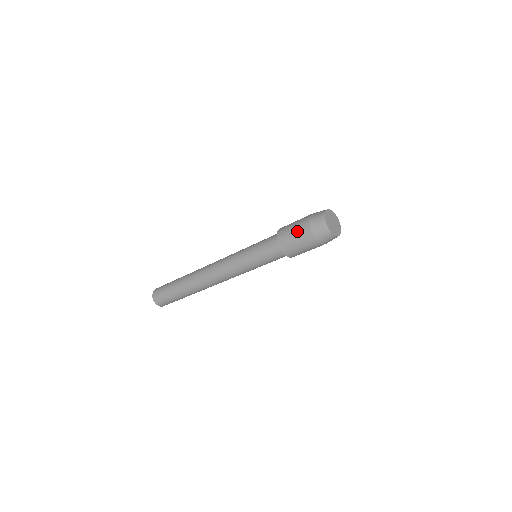
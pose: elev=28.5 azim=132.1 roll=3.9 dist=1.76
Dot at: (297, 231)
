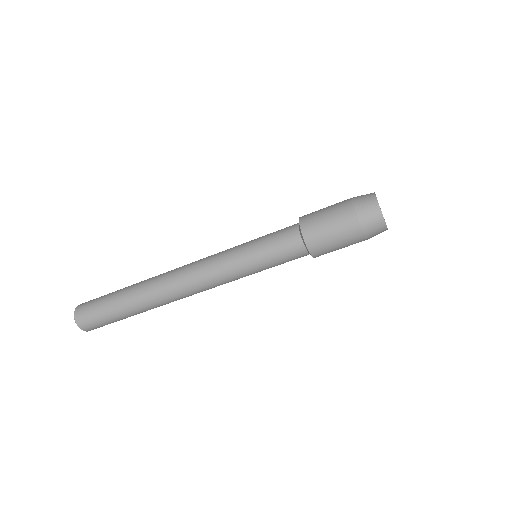
Dot at: (333, 212)
